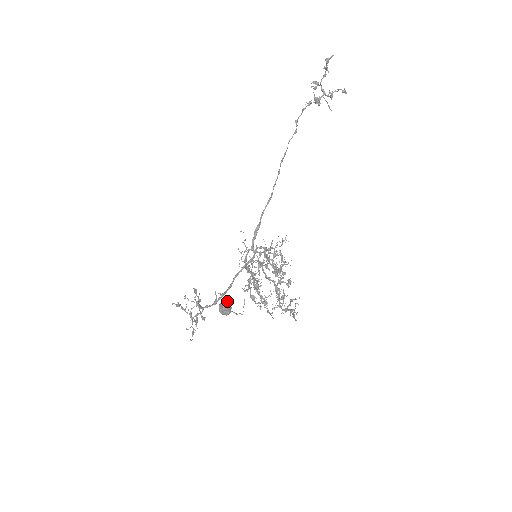
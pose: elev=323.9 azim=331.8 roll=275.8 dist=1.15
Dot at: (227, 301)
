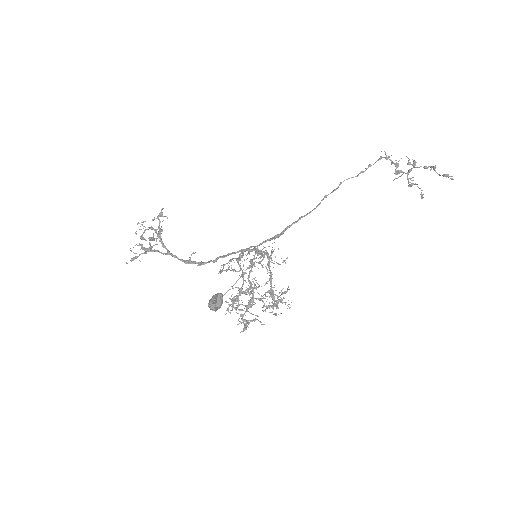
Dot at: occluded
